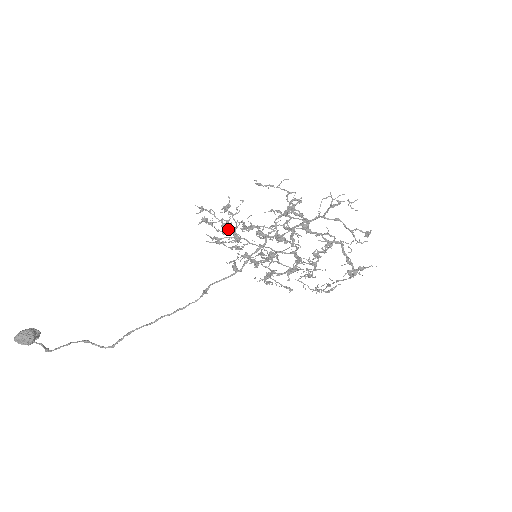
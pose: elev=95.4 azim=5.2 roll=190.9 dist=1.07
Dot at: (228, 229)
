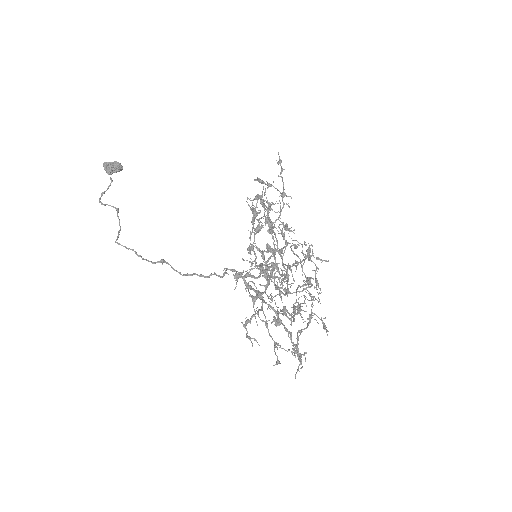
Dot at: occluded
